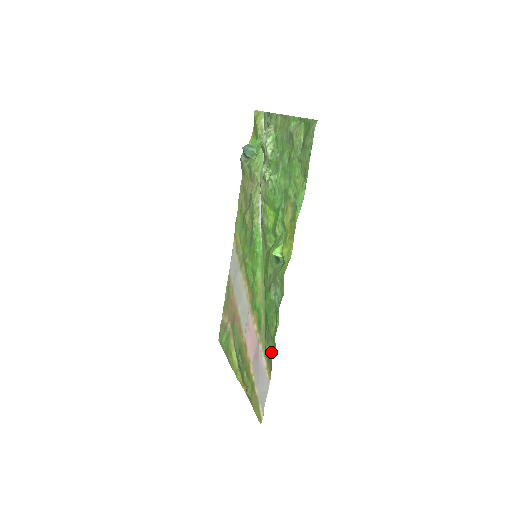
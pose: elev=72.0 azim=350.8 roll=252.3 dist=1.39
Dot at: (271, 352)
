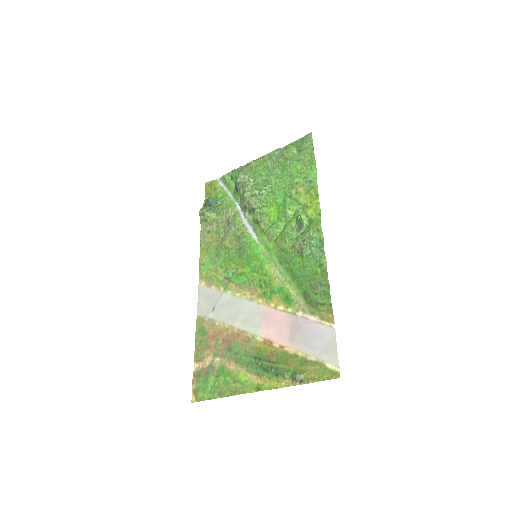
Dot at: (325, 294)
